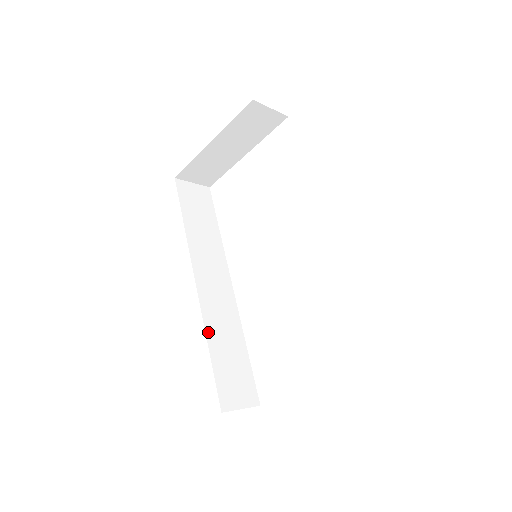
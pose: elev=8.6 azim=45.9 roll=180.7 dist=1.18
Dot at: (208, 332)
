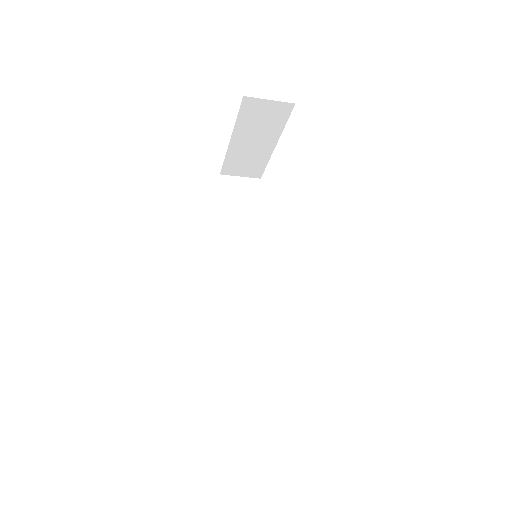
Dot at: (222, 326)
